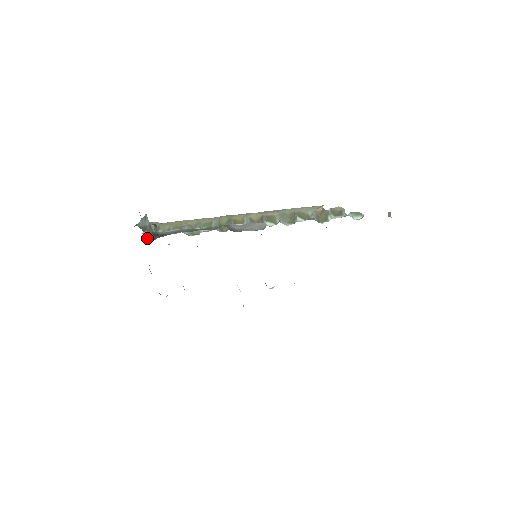
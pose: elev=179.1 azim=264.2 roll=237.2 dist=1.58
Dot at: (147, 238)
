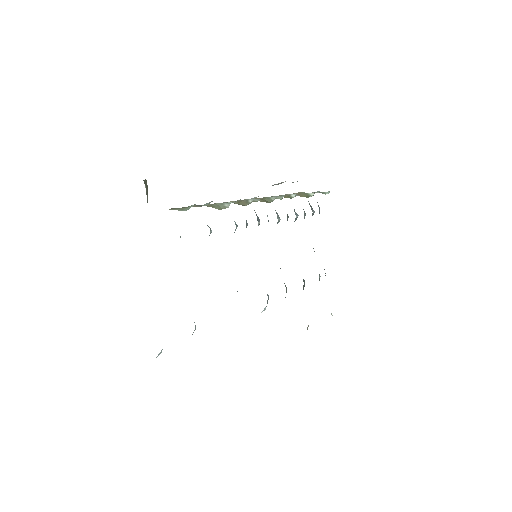
Dot at: occluded
